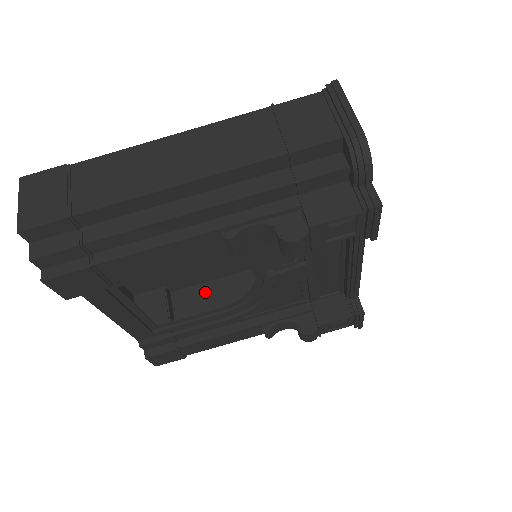
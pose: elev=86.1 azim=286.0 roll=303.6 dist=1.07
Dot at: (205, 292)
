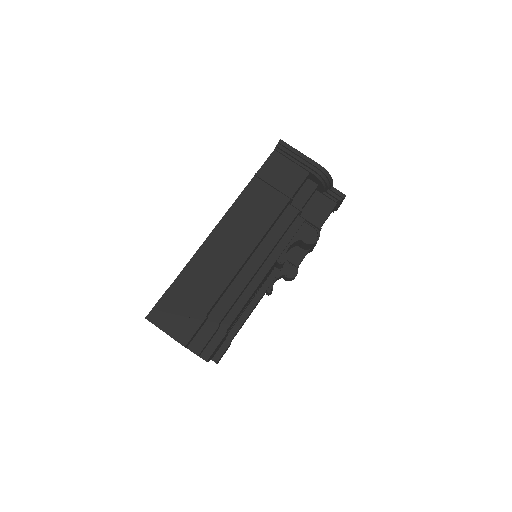
Dot at: occluded
